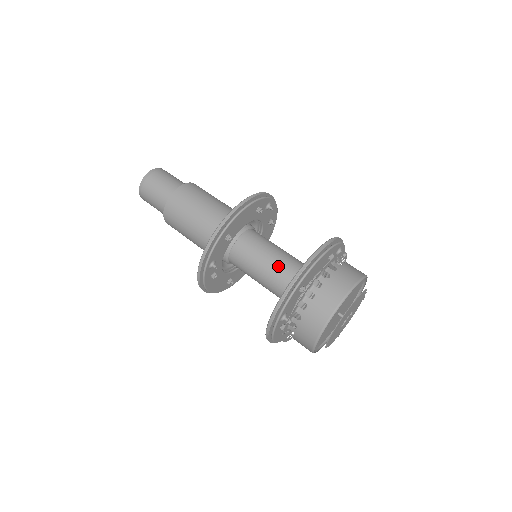
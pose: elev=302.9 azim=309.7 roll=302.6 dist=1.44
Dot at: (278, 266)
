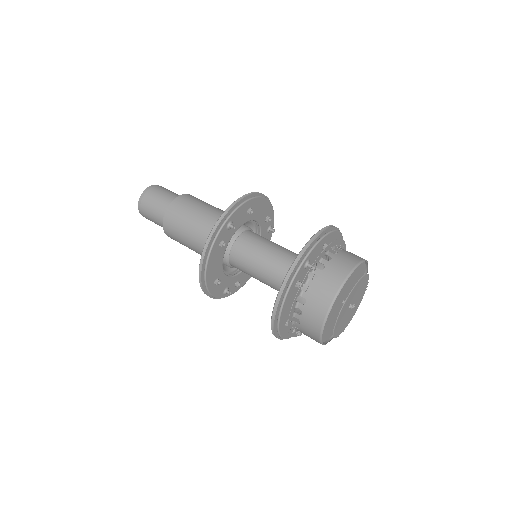
Dot at: (288, 251)
